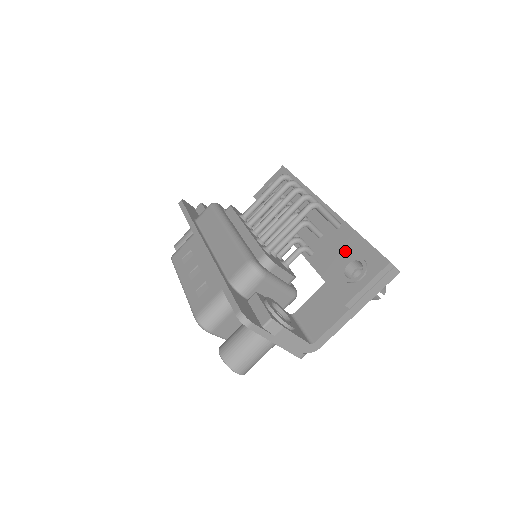
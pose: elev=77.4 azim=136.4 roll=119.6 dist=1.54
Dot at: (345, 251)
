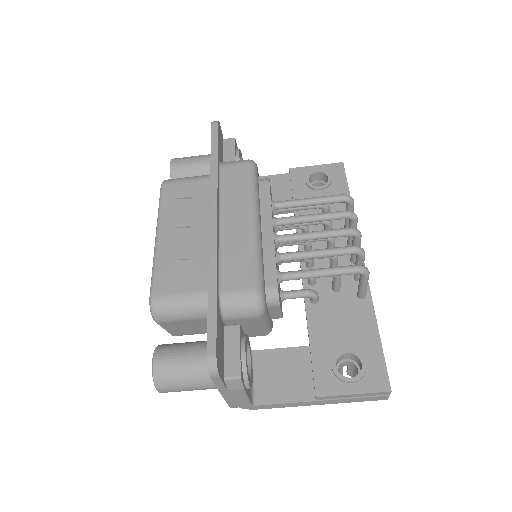
Dot at: (352, 333)
